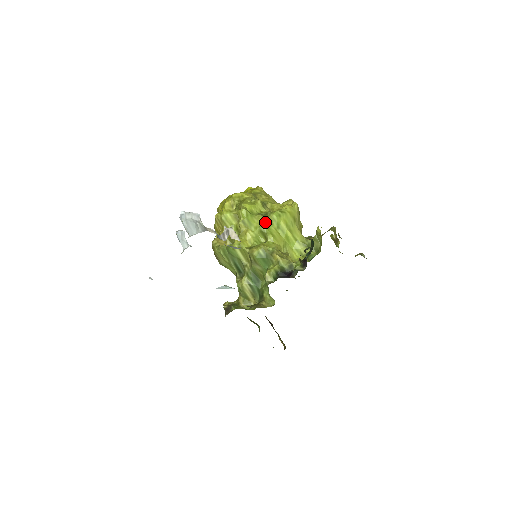
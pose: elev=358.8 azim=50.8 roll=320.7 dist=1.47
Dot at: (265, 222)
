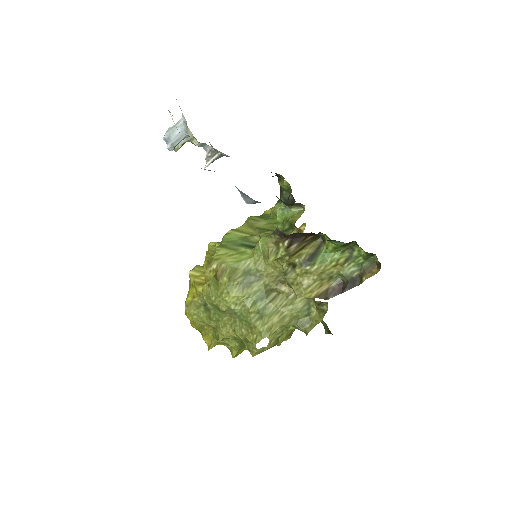
Dot at: occluded
